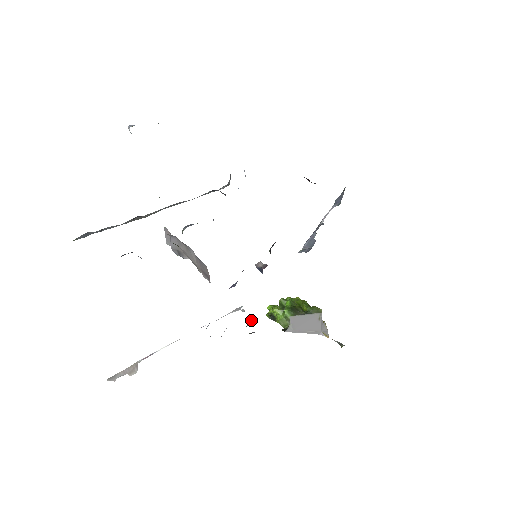
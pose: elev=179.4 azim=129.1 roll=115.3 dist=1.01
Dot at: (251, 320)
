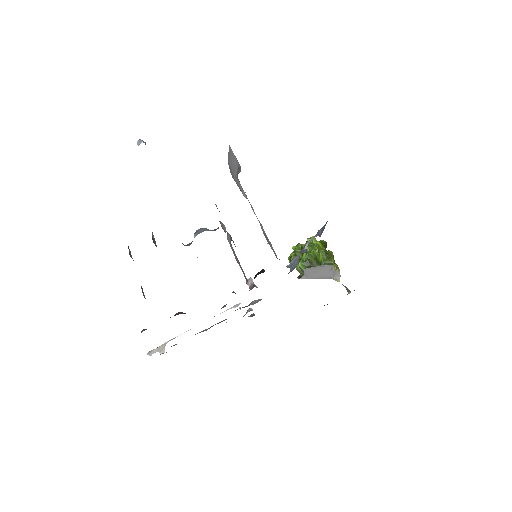
Dot at: (249, 309)
